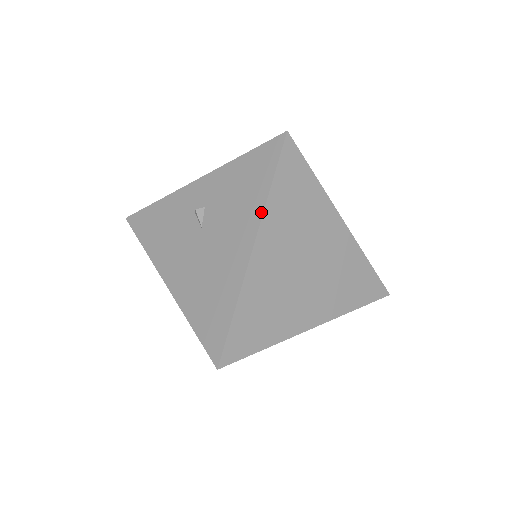
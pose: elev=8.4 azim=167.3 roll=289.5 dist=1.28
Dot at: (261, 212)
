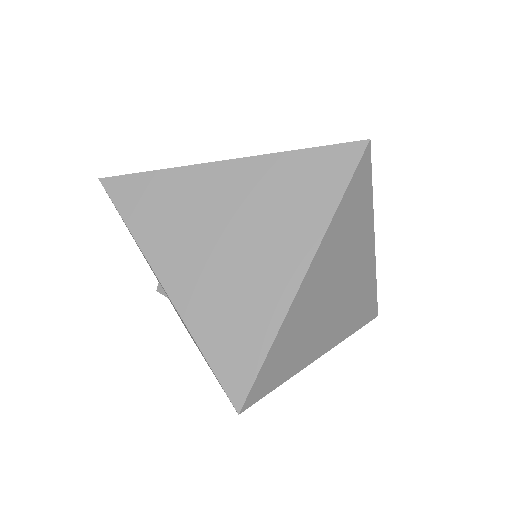
Dot at: (143, 254)
